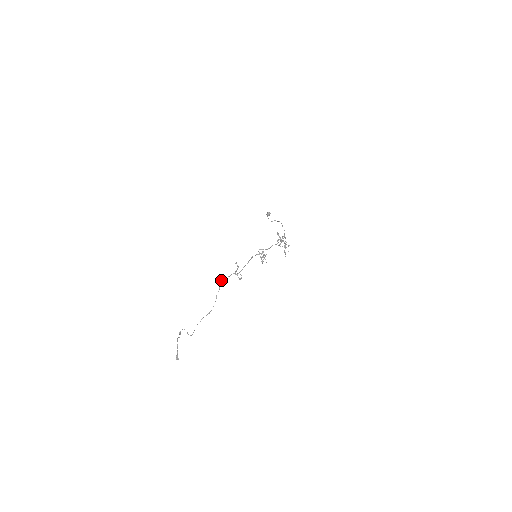
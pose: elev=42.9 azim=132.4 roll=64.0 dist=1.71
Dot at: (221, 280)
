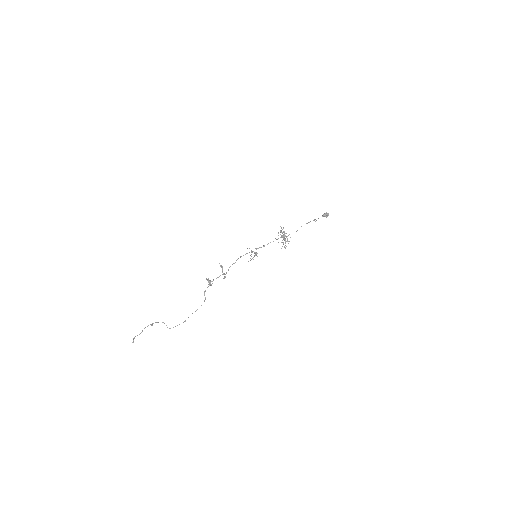
Dot at: (208, 281)
